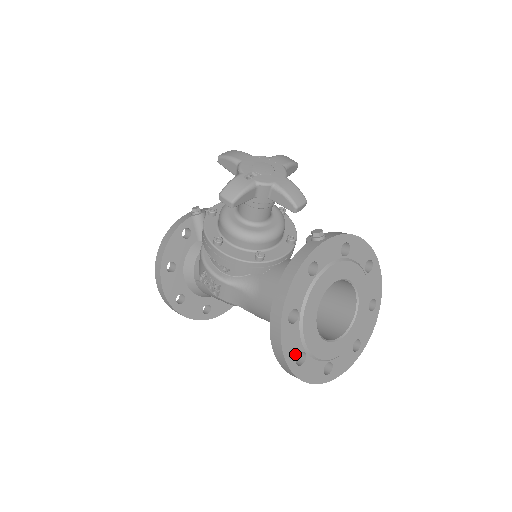
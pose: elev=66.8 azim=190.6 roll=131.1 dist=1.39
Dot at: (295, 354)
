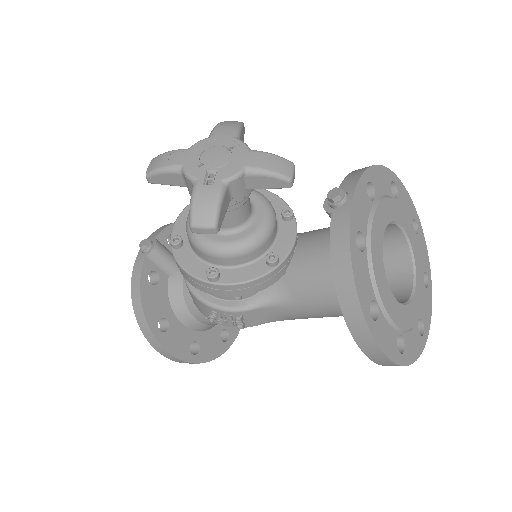
Dot at: (395, 346)
